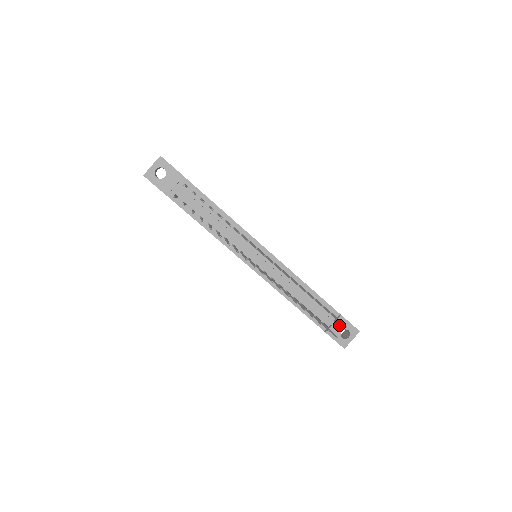
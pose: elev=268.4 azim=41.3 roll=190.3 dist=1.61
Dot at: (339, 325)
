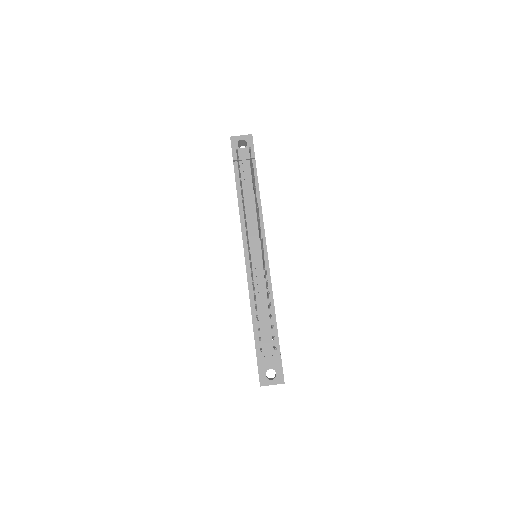
Dot at: (272, 362)
